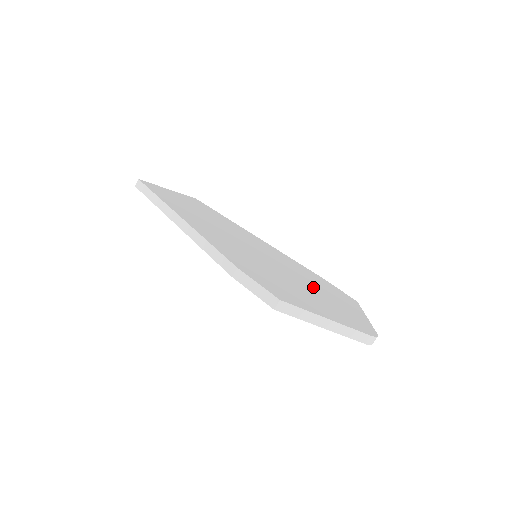
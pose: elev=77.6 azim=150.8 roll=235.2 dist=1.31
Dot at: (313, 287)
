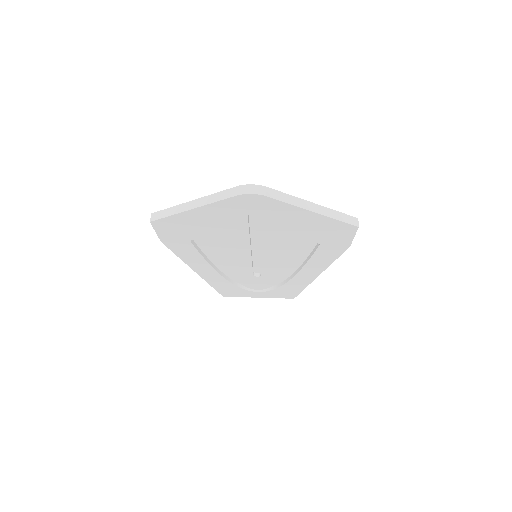
Dot at: occluded
